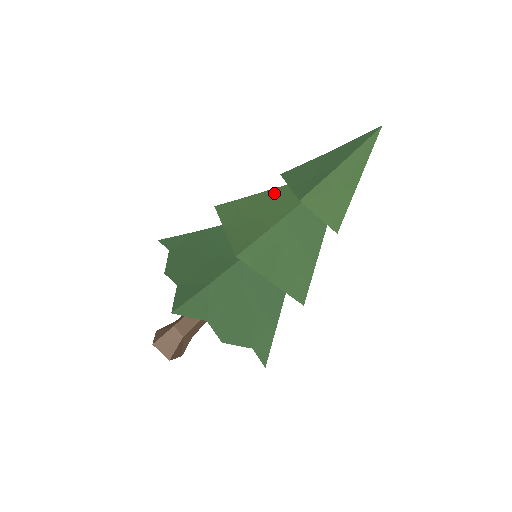
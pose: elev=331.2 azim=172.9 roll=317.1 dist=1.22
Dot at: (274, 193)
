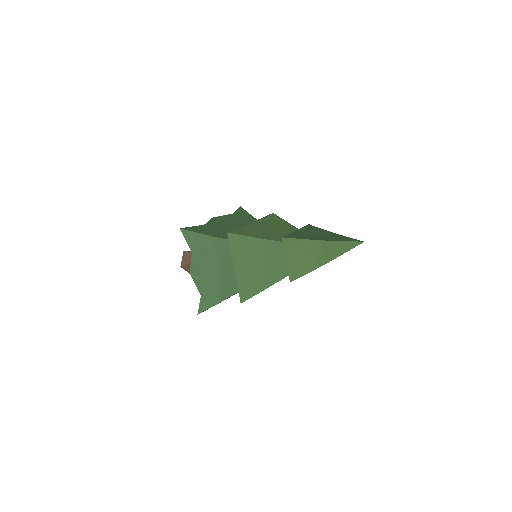
Dot at: (294, 230)
